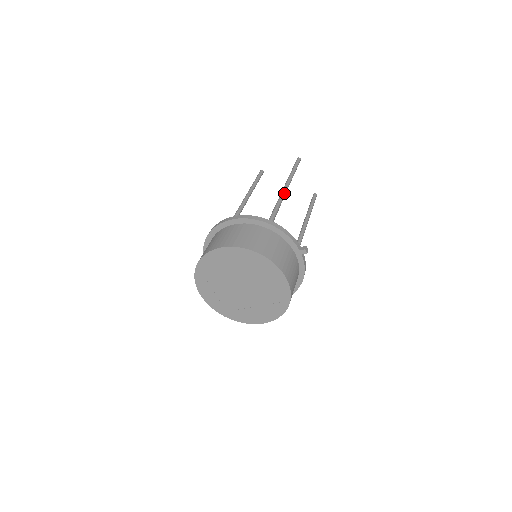
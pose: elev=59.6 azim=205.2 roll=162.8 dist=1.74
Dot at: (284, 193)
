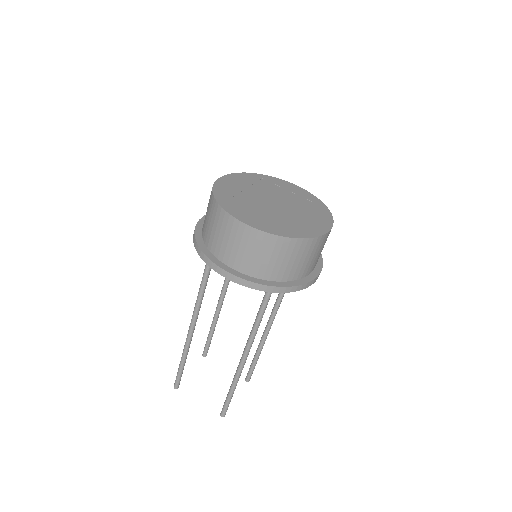
Dot at: occluded
